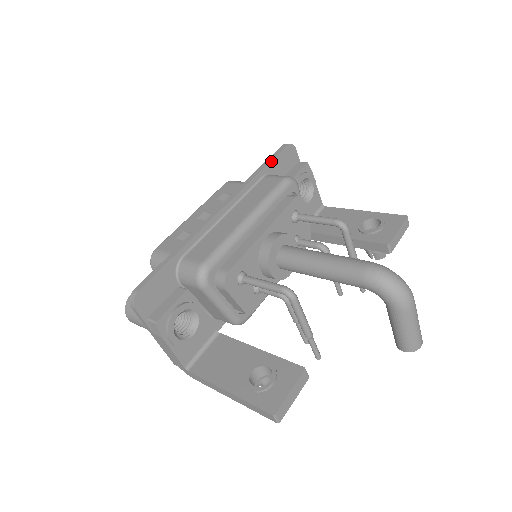
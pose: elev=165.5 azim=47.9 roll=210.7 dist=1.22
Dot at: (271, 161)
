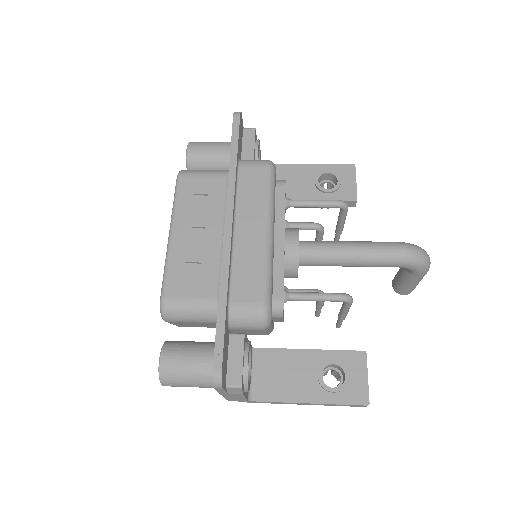
Dot at: (238, 144)
